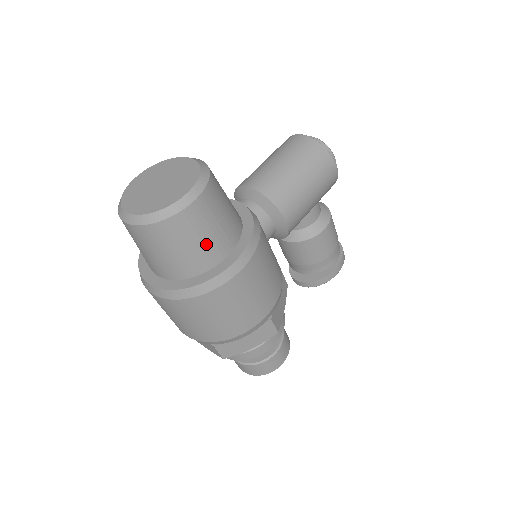
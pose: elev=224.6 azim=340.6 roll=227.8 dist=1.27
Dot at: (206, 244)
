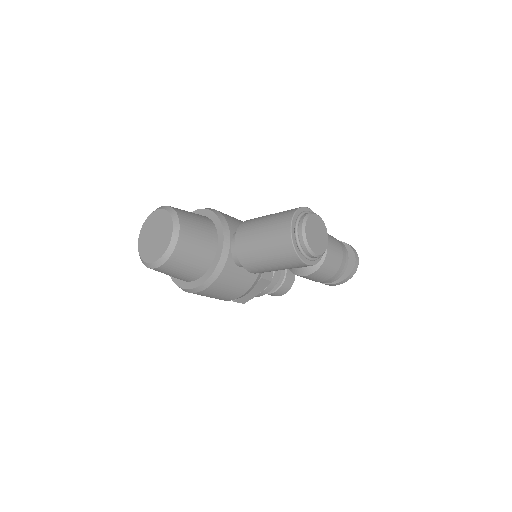
Dot at: (172, 276)
